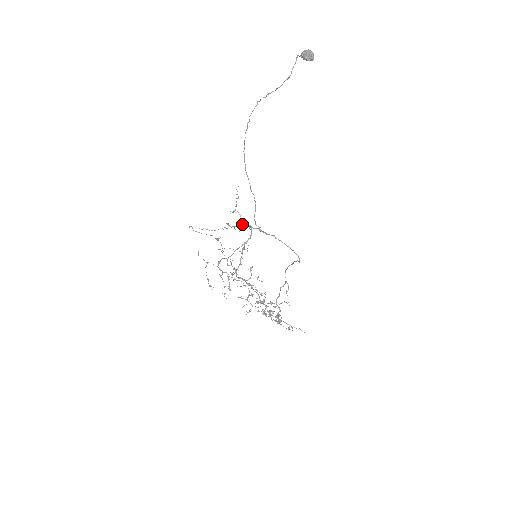
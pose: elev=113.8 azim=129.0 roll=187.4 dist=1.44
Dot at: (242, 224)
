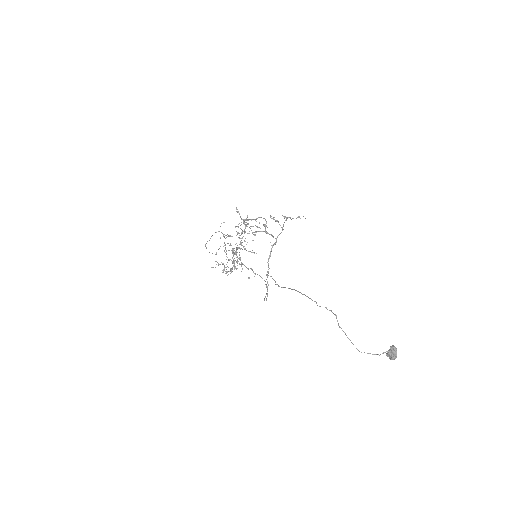
Dot at: occluded
